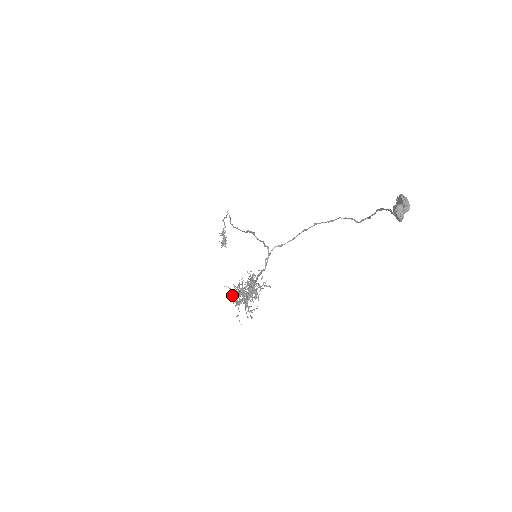
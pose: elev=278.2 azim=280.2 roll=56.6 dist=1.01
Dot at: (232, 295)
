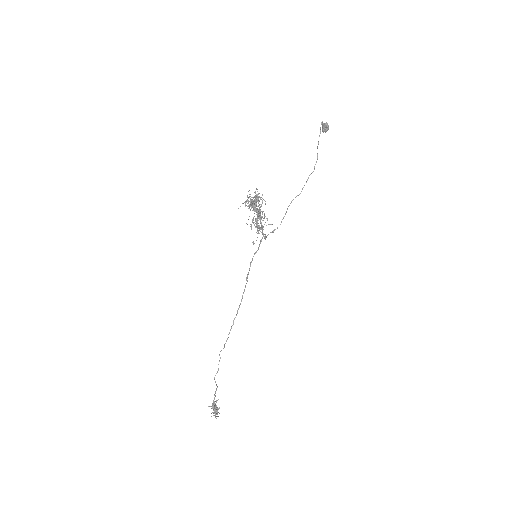
Dot at: (245, 202)
